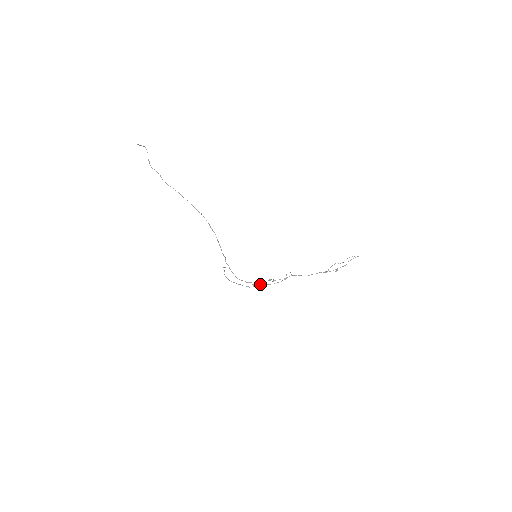
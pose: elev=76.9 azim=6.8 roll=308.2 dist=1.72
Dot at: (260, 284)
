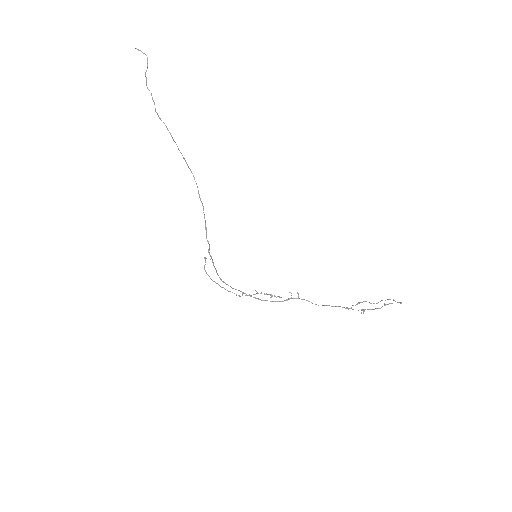
Dot at: (251, 296)
